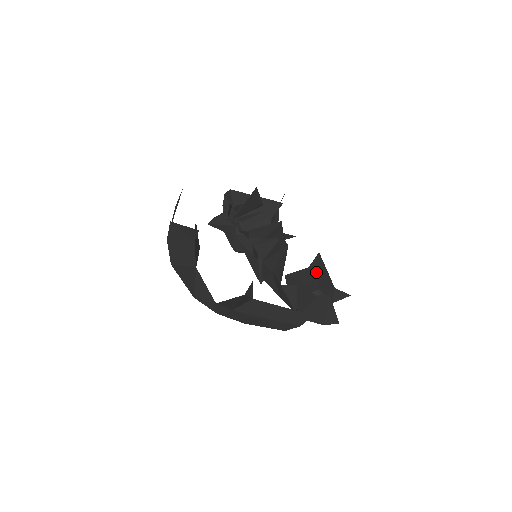
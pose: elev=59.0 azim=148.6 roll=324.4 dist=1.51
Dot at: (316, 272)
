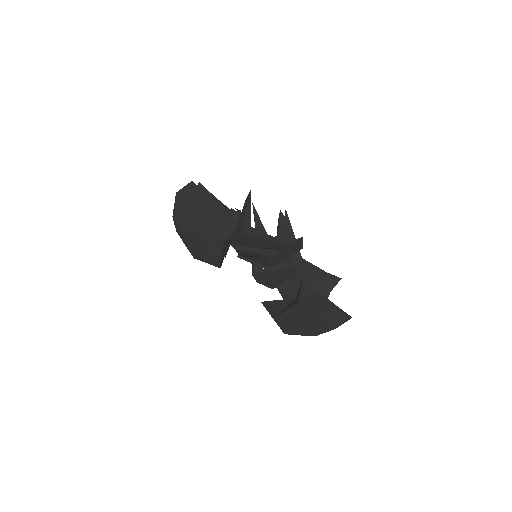
Dot at: occluded
